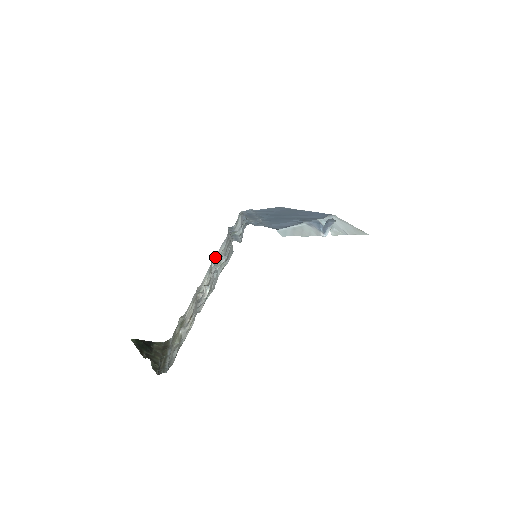
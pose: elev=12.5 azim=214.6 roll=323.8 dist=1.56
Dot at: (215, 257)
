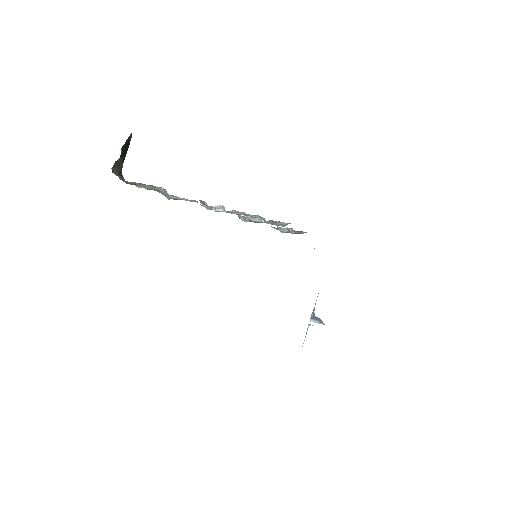
Dot at: occluded
